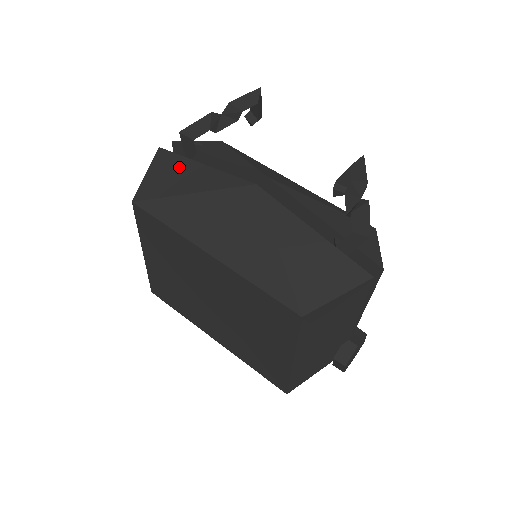
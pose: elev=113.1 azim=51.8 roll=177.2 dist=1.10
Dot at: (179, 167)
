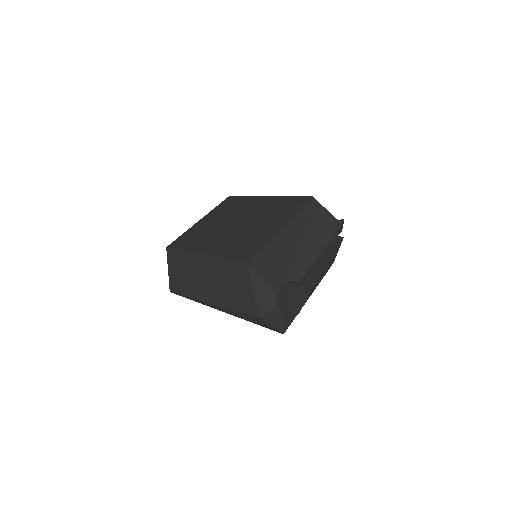
Dot at: occluded
